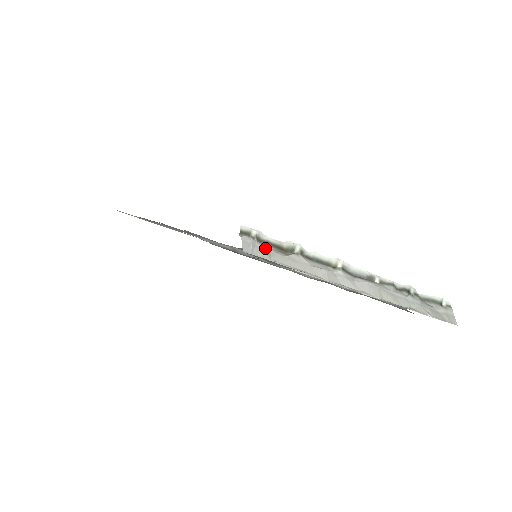
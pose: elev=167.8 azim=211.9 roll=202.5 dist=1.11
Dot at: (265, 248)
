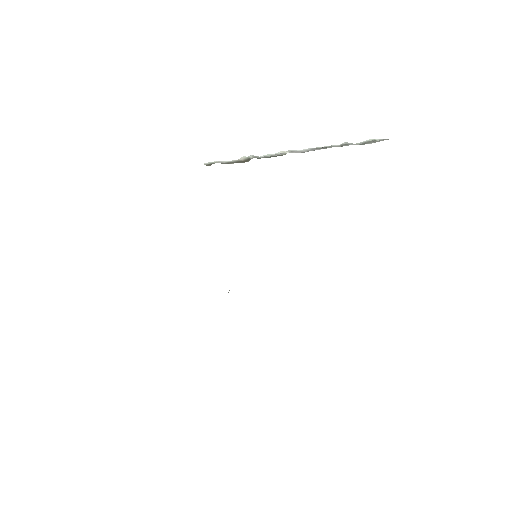
Dot at: (230, 163)
